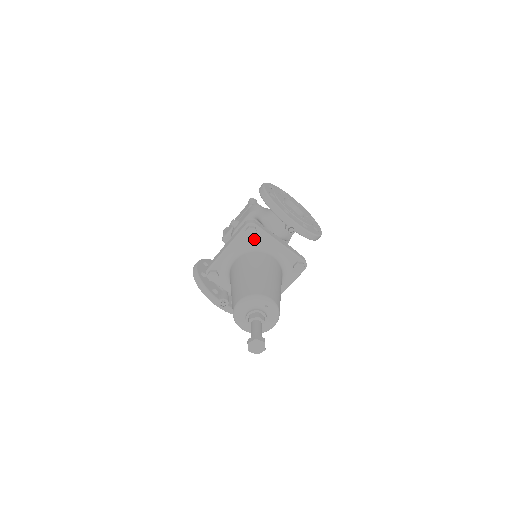
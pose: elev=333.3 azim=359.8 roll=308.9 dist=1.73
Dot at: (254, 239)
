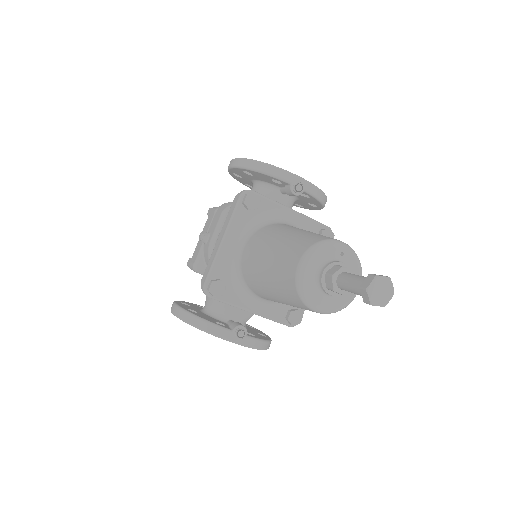
Dot at: (257, 212)
